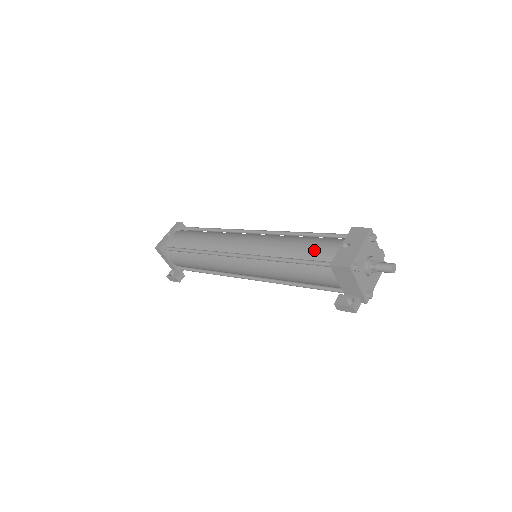
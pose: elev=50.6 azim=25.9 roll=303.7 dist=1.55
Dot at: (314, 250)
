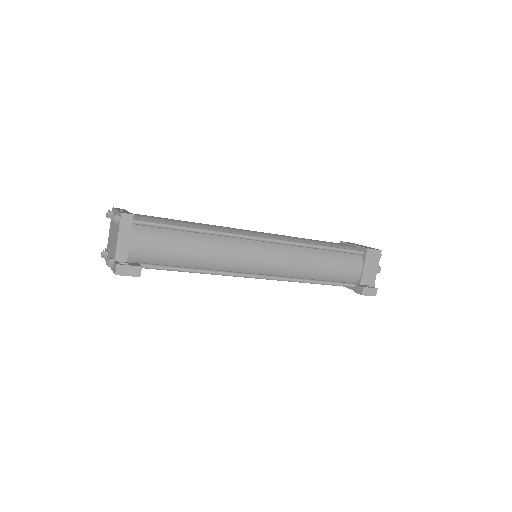
Dot at: (337, 244)
